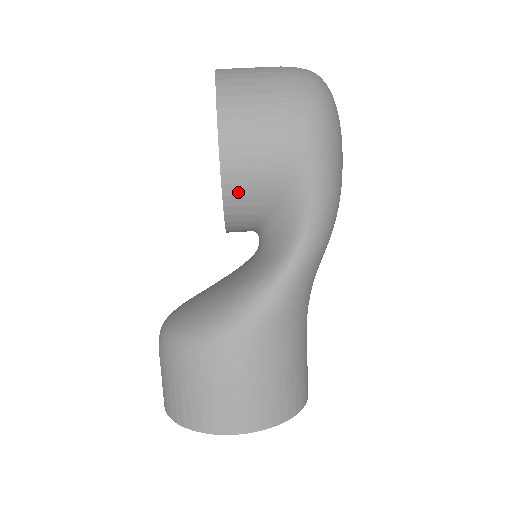
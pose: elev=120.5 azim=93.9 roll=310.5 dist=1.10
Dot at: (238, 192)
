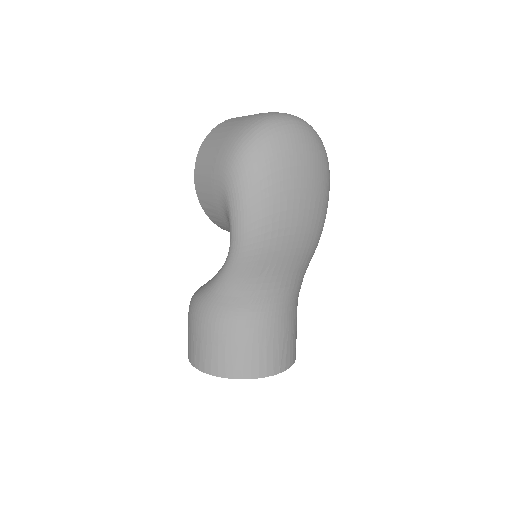
Dot at: (206, 205)
